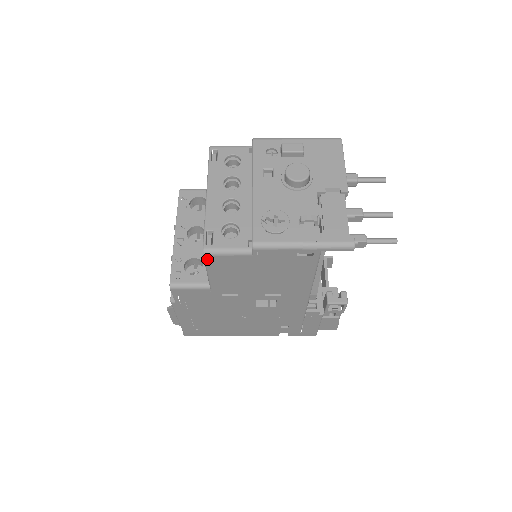
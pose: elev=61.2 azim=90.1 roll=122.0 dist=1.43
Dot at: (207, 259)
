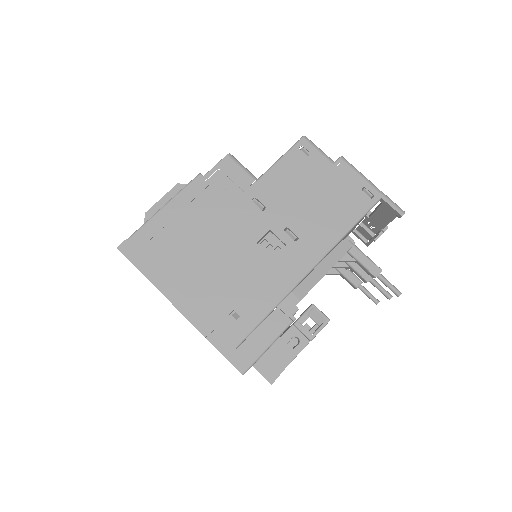
Dot at: (300, 143)
